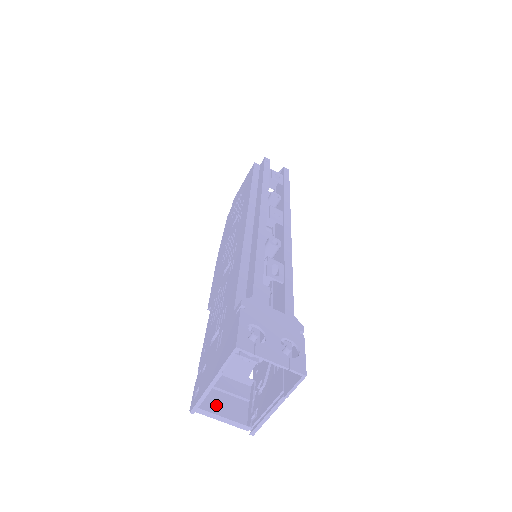
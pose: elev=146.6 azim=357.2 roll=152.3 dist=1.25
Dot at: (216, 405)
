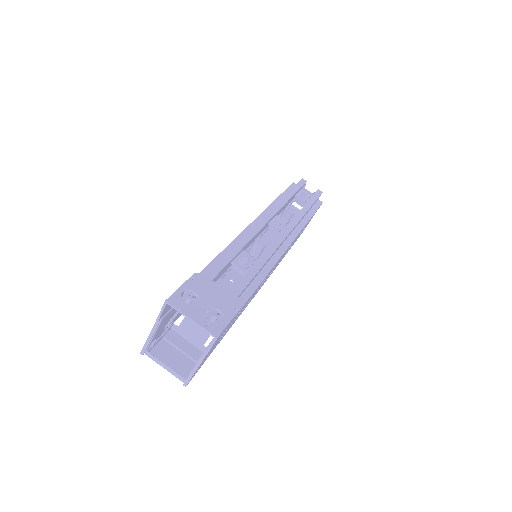
Dot at: (166, 356)
